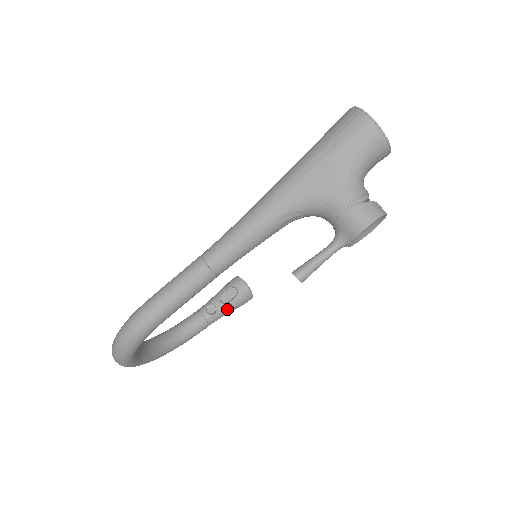
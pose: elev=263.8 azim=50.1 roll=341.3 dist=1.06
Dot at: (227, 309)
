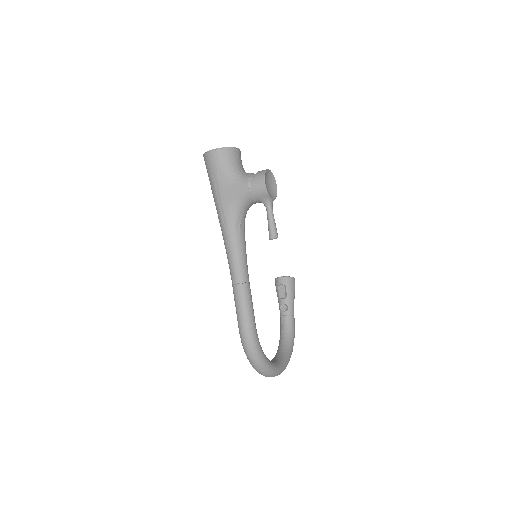
Dot at: (290, 298)
